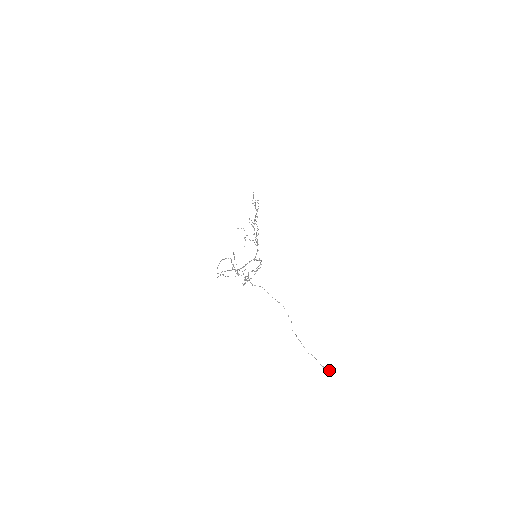
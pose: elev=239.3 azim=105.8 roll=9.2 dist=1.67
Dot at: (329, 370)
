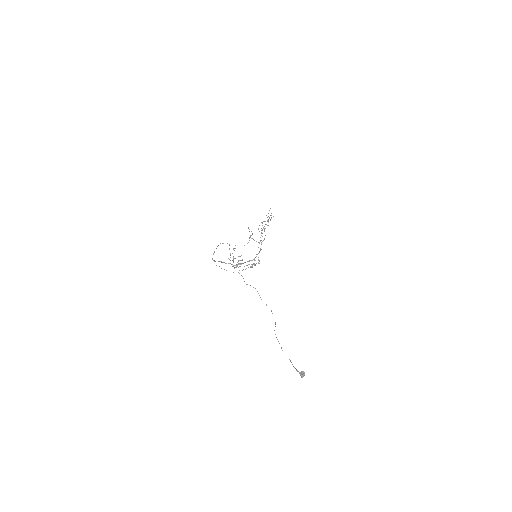
Dot at: (302, 373)
